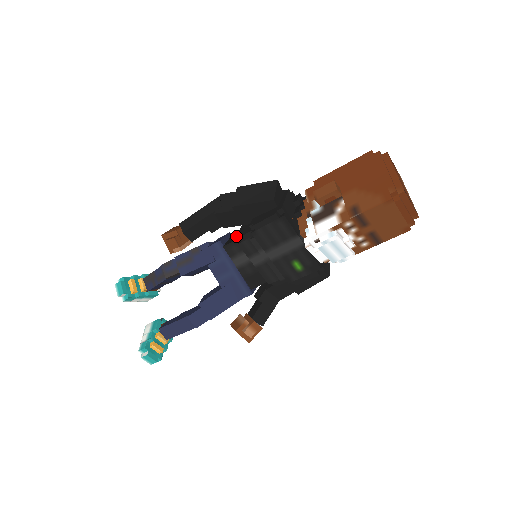
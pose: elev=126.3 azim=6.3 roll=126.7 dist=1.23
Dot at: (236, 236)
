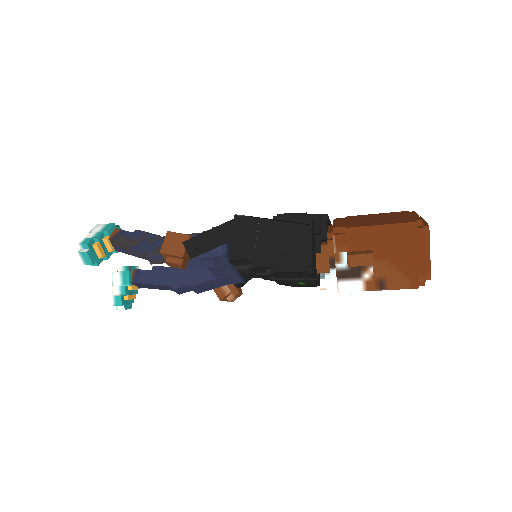
Dot at: (248, 260)
